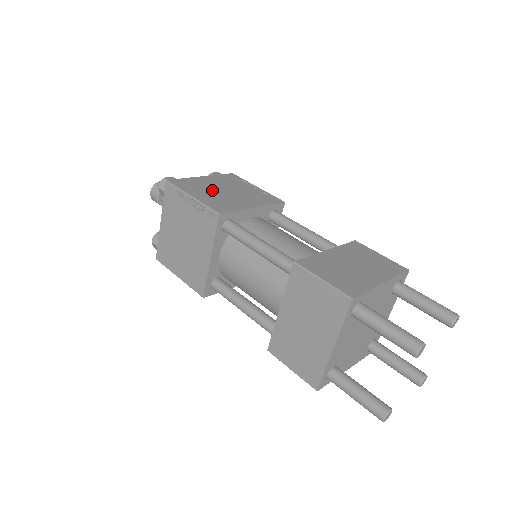
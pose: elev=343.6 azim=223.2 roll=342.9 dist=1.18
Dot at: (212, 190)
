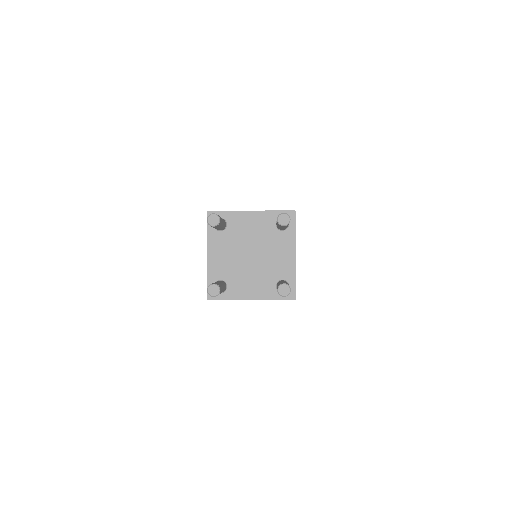
Dot at: occluded
